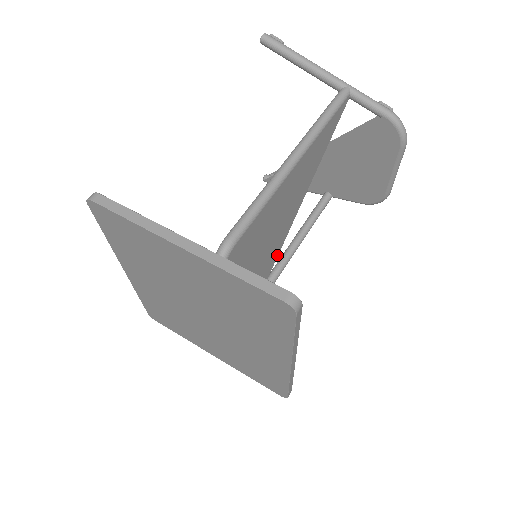
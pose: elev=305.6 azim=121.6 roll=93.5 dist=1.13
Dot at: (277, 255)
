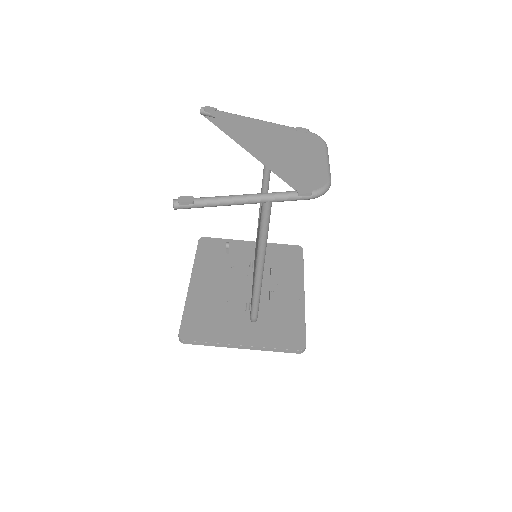
Dot at: occluded
